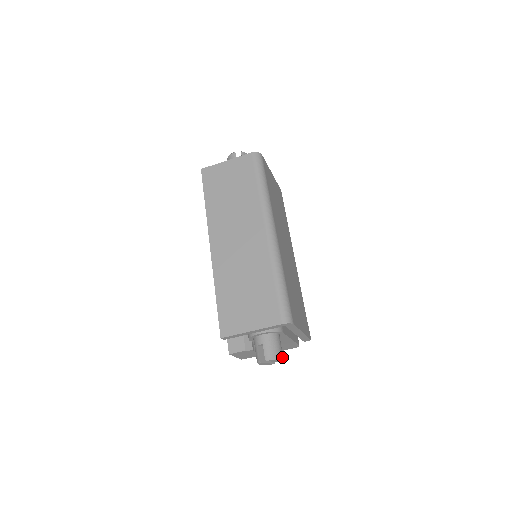
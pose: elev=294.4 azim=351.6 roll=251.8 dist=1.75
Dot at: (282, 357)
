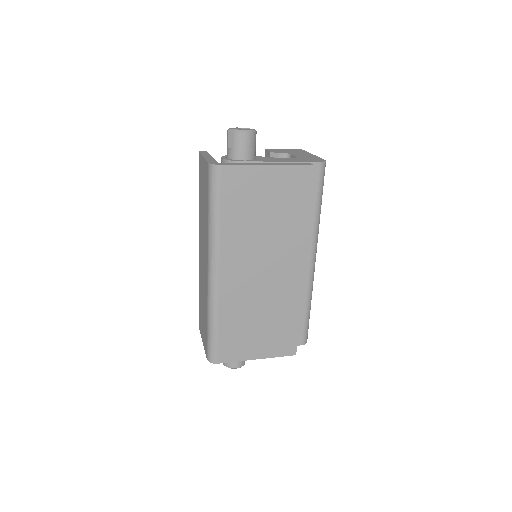
Dot at: (235, 368)
